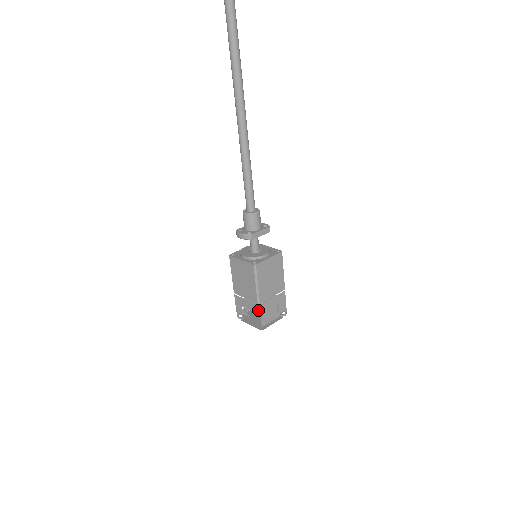
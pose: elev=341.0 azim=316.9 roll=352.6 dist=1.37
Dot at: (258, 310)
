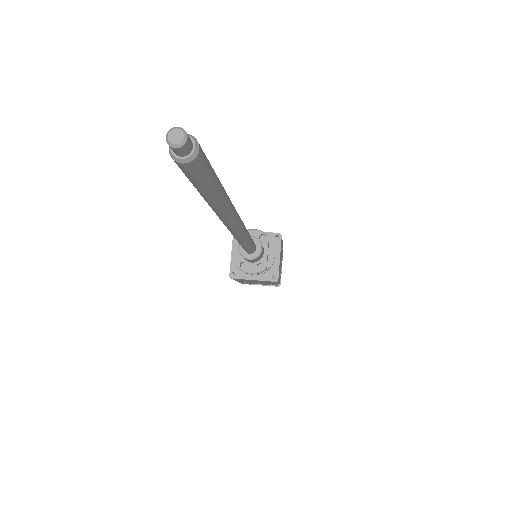
Dot at: occluded
